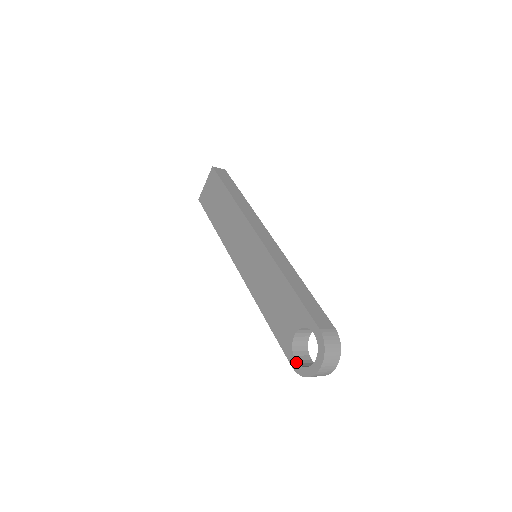
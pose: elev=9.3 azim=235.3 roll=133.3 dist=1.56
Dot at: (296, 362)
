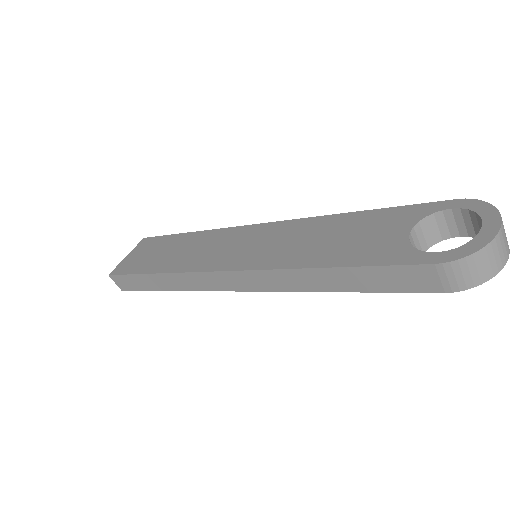
Dot at: (440, 252)
